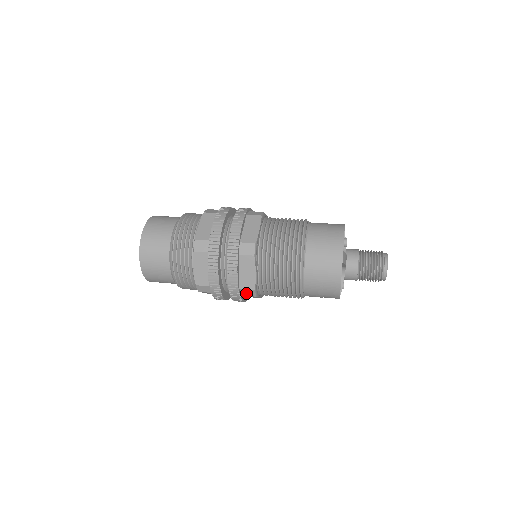
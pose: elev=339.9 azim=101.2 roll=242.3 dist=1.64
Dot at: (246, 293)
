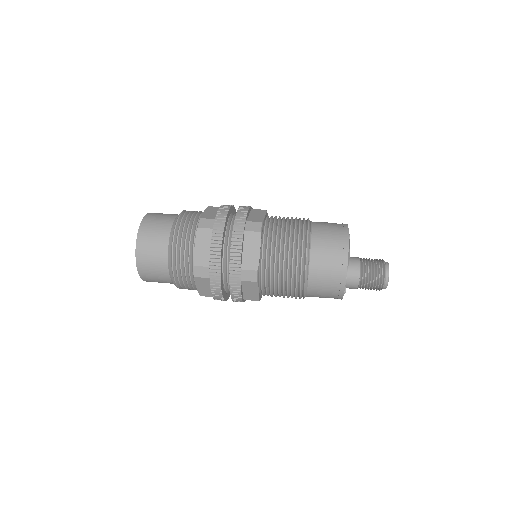
Dot at: (247, 277)
